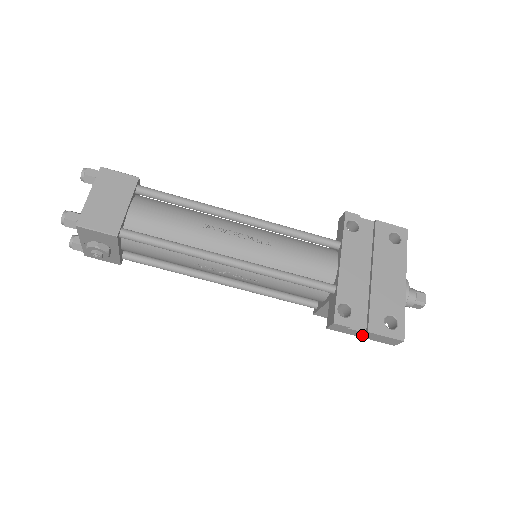
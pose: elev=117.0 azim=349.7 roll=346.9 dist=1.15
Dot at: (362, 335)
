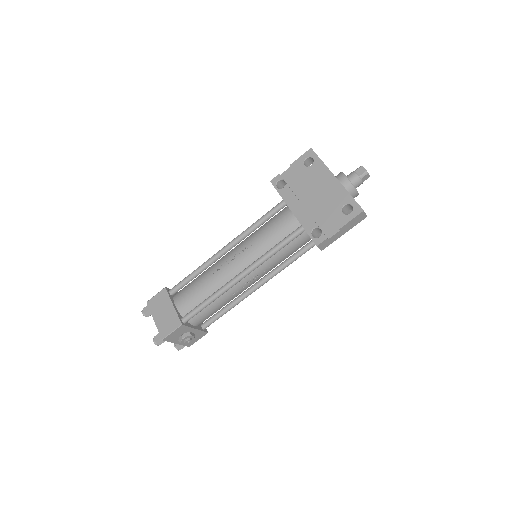
Dot at: (342, 233)
